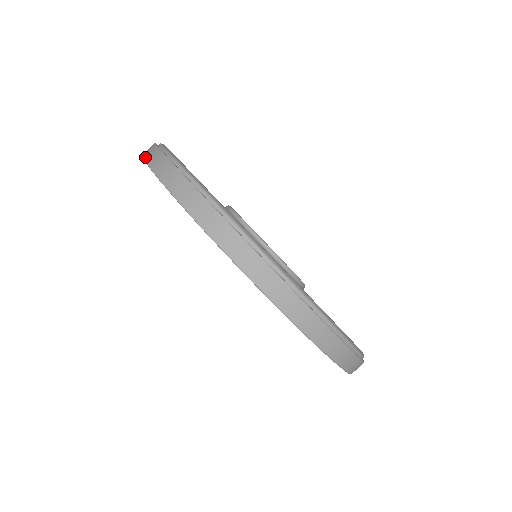
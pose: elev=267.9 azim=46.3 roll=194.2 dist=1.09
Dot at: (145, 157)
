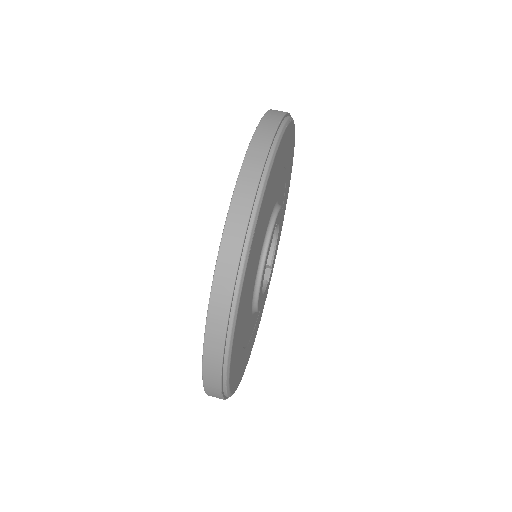
Dot at: (247, 158)
